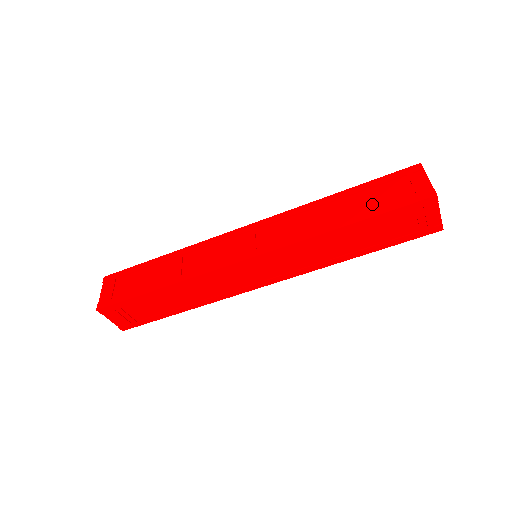
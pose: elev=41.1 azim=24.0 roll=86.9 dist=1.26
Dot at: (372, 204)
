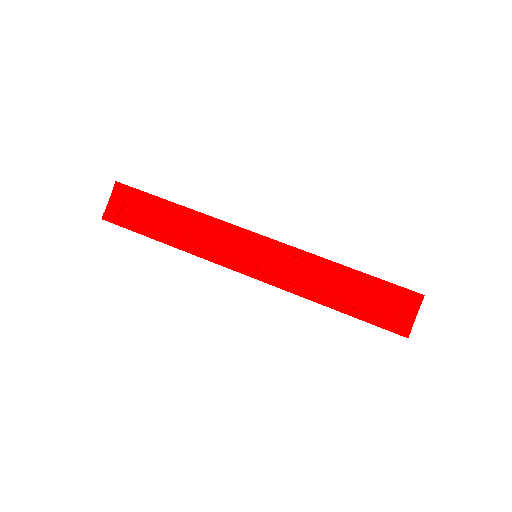
Dot at: (363, 304)
